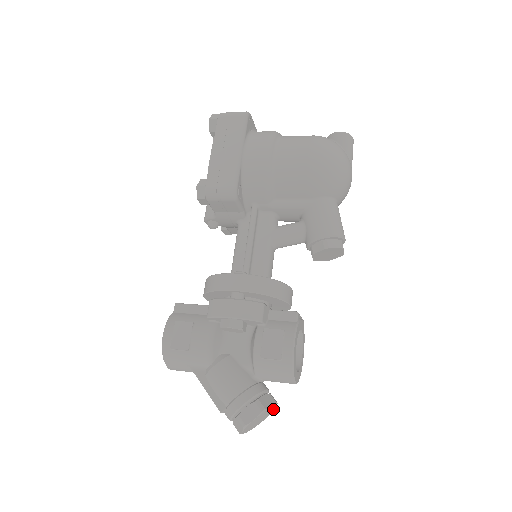
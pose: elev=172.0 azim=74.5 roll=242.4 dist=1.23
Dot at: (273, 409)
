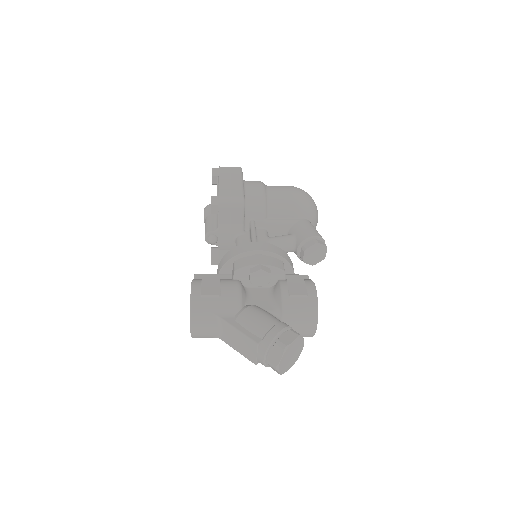
Dot at: (300, 352)
